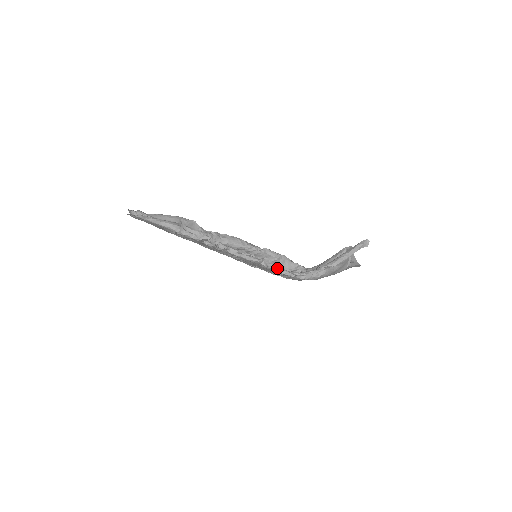
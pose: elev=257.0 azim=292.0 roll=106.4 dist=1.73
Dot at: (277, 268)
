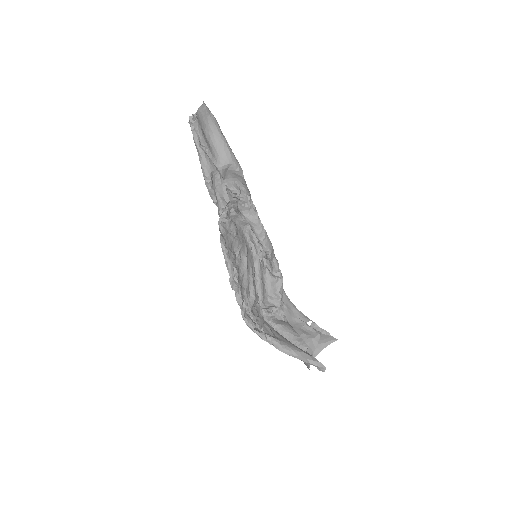
Dot at: occluded
